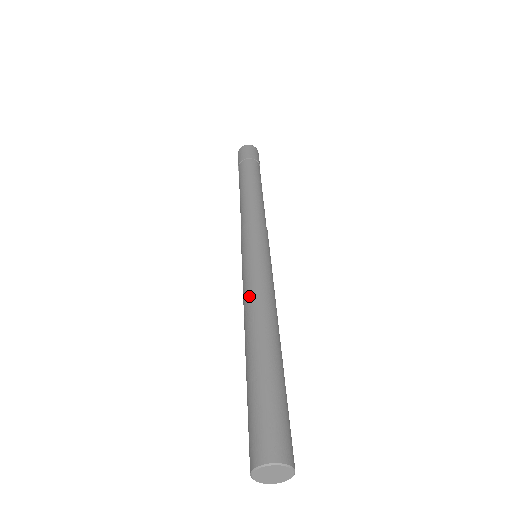
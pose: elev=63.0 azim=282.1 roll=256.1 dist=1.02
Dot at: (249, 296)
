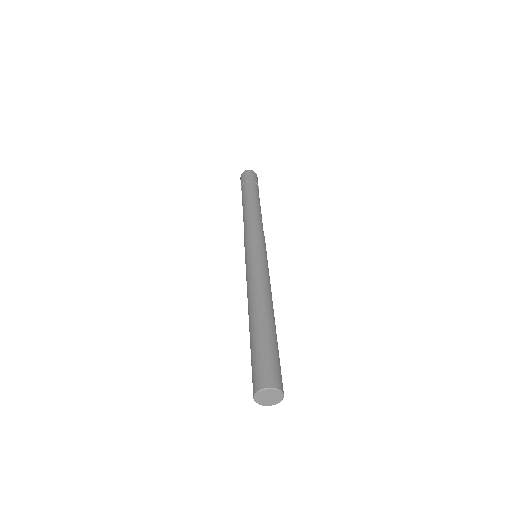
Dot at: (253, 283)
